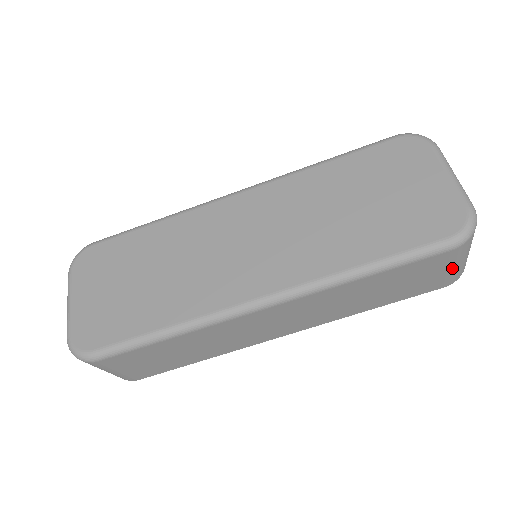
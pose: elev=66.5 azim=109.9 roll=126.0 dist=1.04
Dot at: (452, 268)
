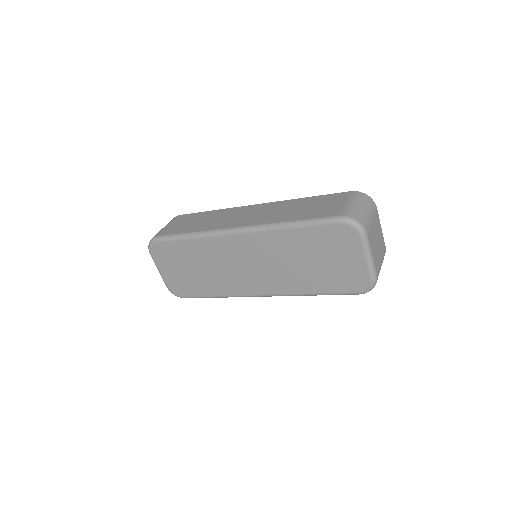
Dot at: occluded
